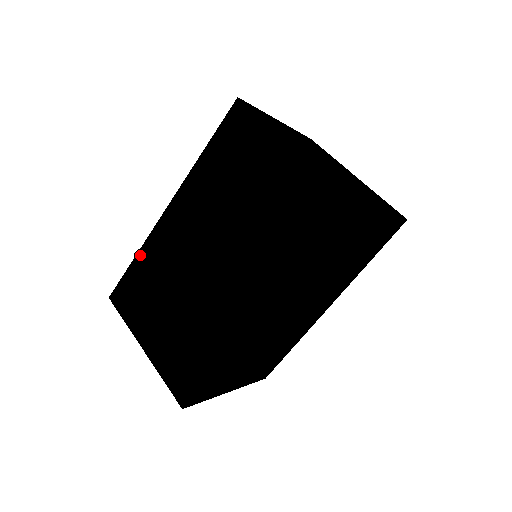
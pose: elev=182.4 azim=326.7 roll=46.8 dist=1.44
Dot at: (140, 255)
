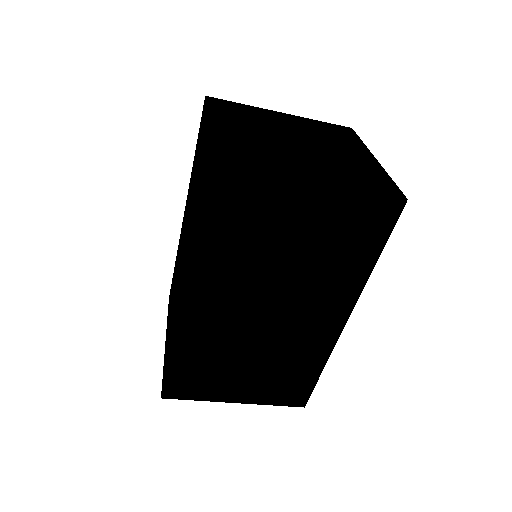
Dot at: (175, 353)
